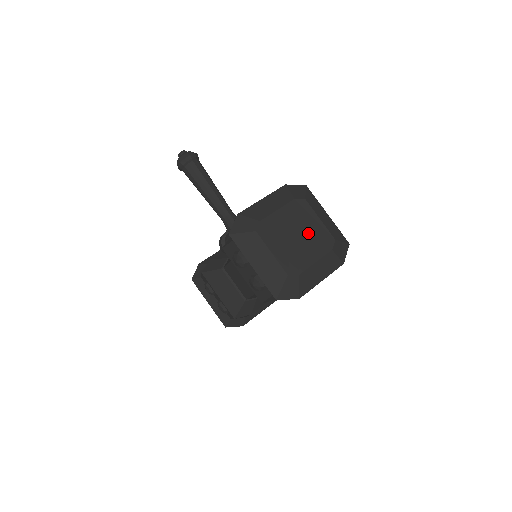
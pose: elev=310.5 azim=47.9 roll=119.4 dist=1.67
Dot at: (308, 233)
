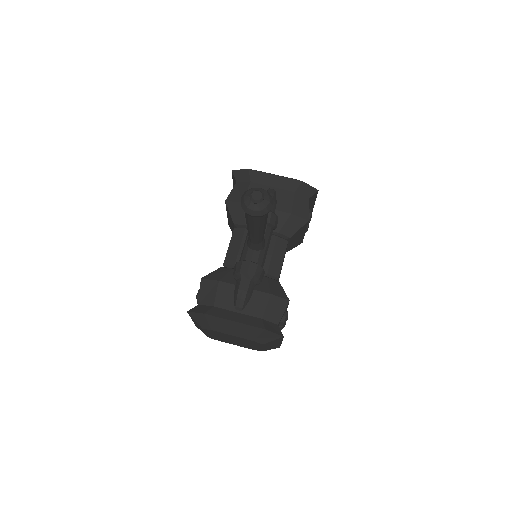
Dot at: (244, 344)
